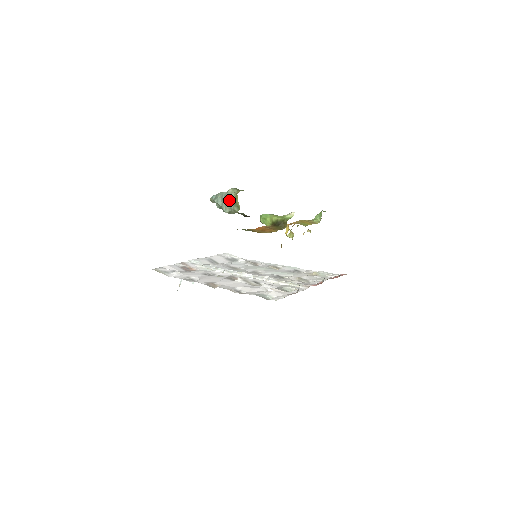
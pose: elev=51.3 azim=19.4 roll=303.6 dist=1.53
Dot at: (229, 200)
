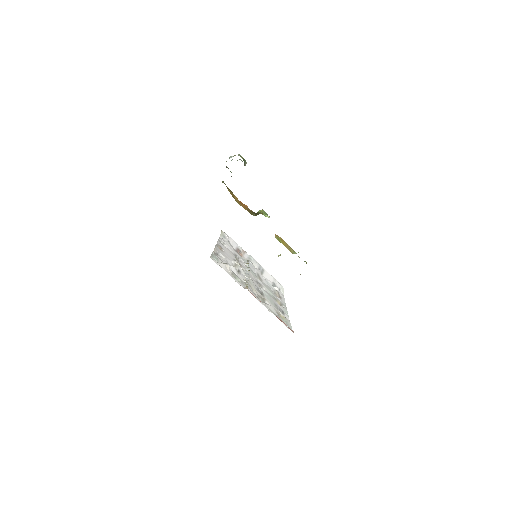
Dot at: (230, 157)
